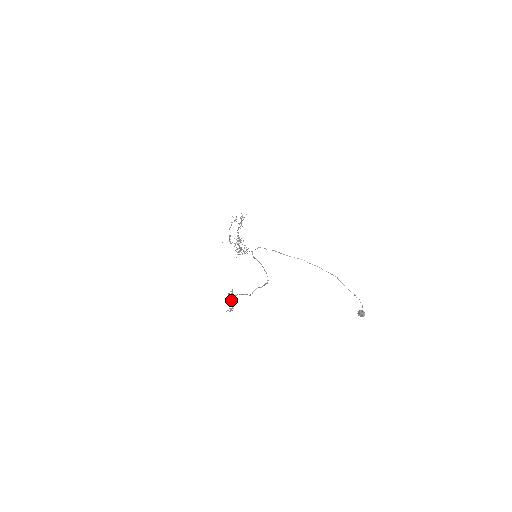
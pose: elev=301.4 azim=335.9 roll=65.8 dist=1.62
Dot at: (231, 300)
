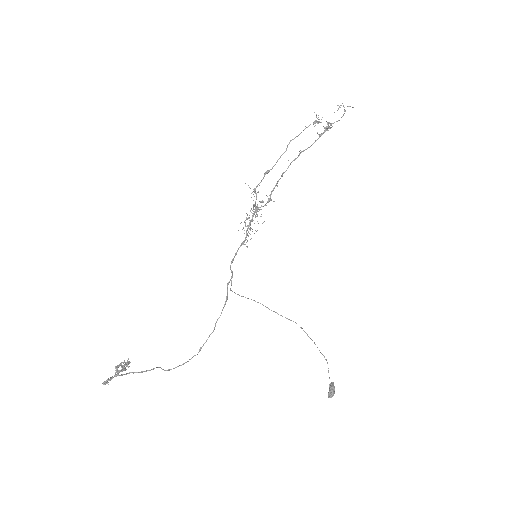
Dot at: (108, 384)
